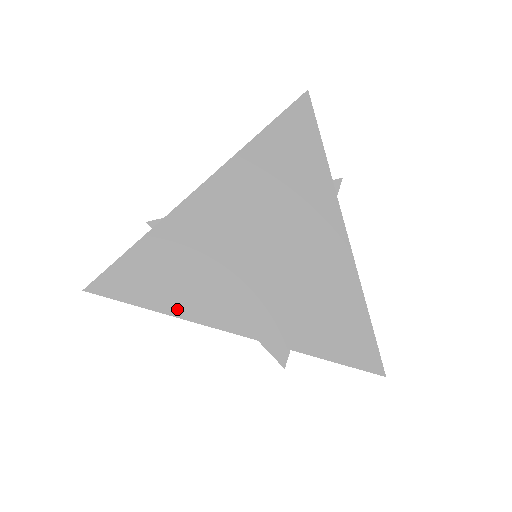
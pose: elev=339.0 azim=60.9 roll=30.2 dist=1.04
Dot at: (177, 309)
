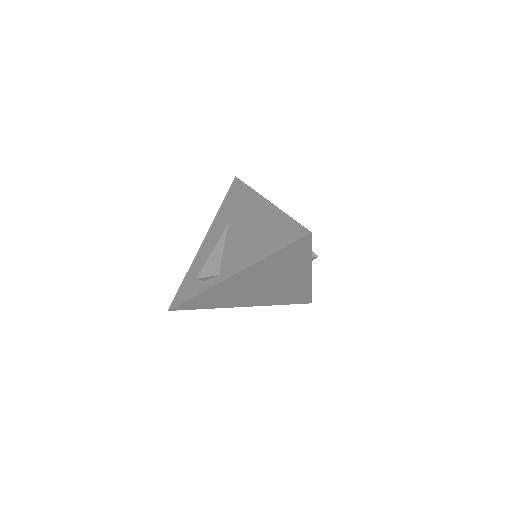
Dot at: (216, 307)
